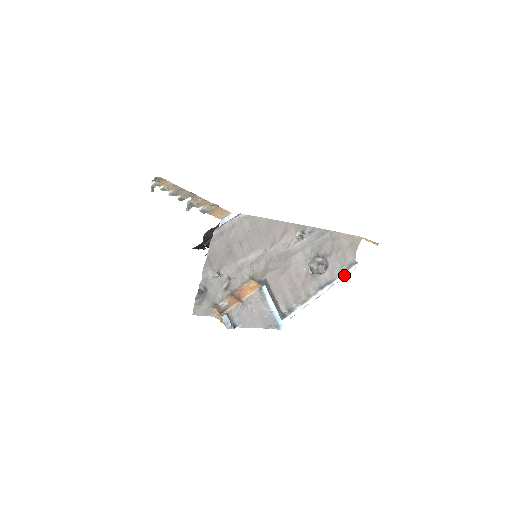
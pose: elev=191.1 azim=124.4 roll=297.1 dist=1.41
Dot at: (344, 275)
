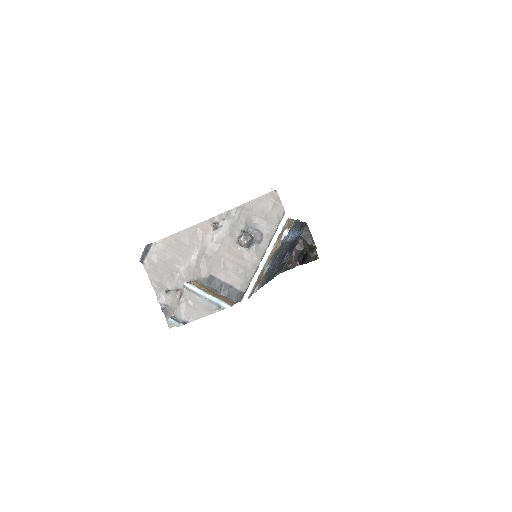
Dot at: (278, 231)
